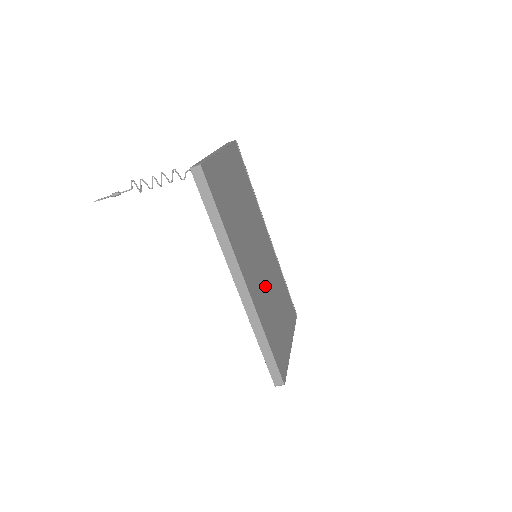
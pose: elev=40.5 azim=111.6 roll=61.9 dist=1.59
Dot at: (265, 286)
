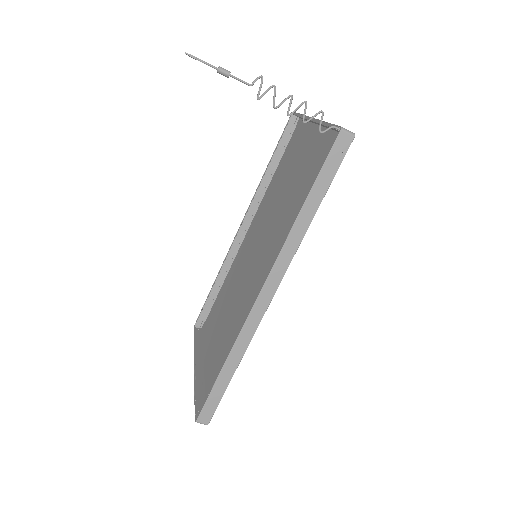
Dot at: (245, 295)
